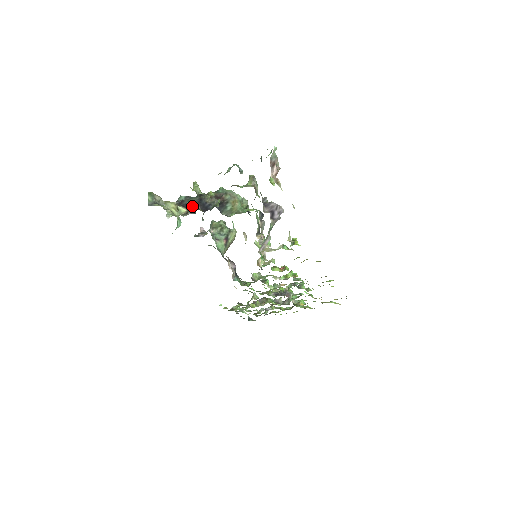
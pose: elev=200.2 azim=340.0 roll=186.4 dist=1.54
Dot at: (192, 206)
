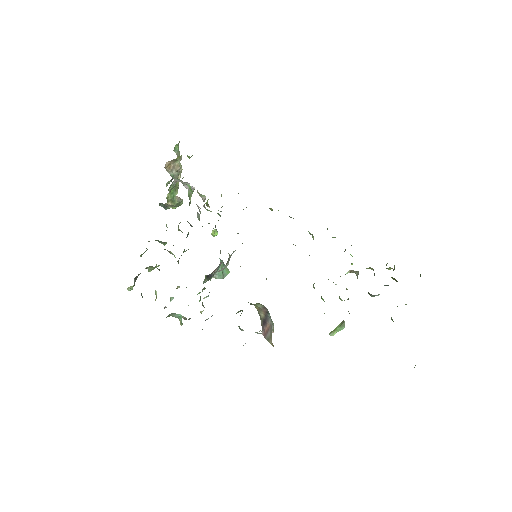
Dot at: occluded
